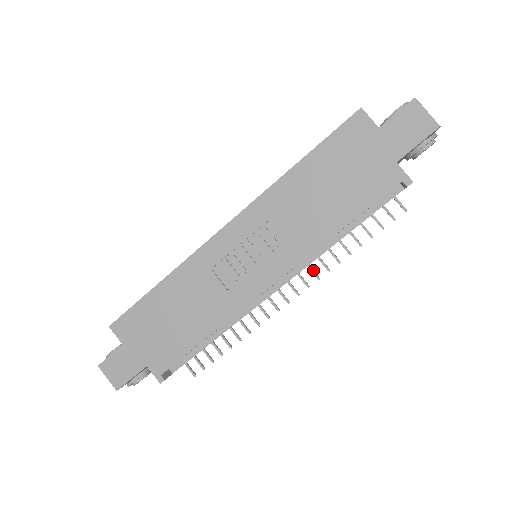
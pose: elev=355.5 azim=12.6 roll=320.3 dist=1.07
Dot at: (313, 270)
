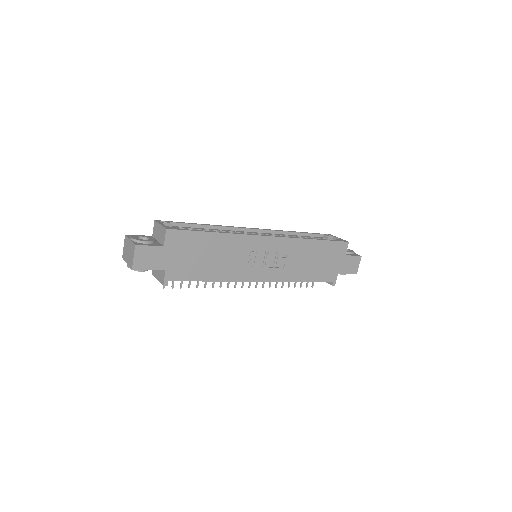
Dot at: occluded
